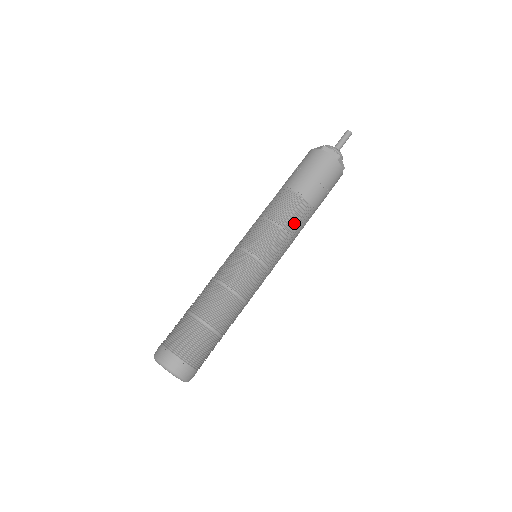
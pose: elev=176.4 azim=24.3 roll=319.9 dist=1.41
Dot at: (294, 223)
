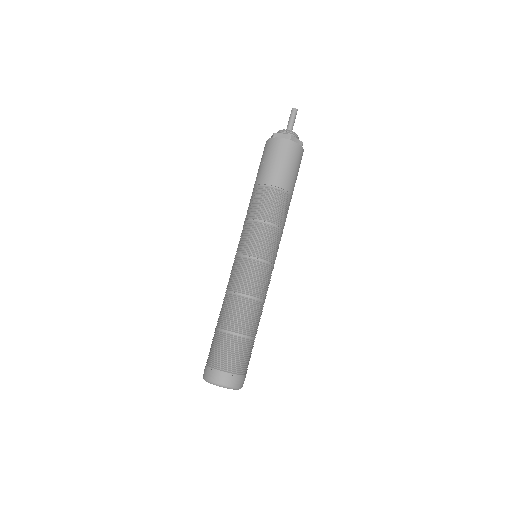
Dot at: (274, 213)
